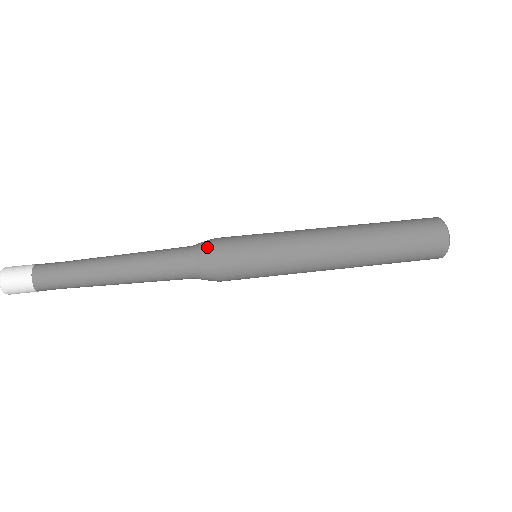
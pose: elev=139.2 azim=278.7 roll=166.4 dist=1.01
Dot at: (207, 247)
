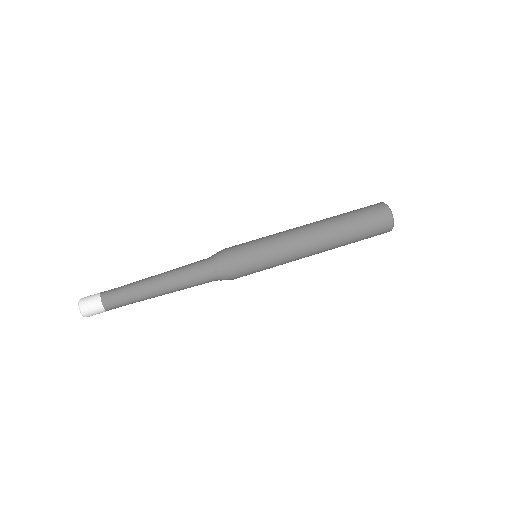
Dot at: (222, 262)
